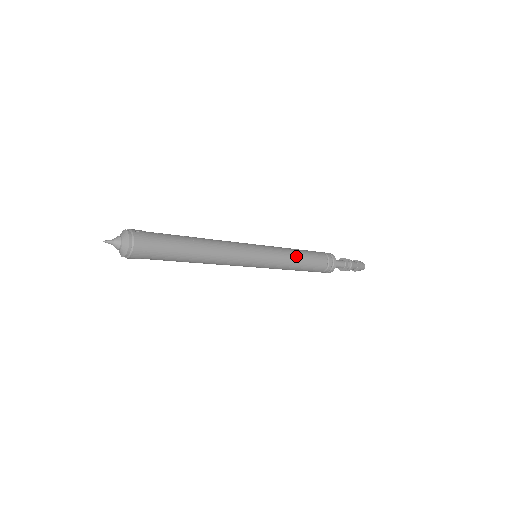
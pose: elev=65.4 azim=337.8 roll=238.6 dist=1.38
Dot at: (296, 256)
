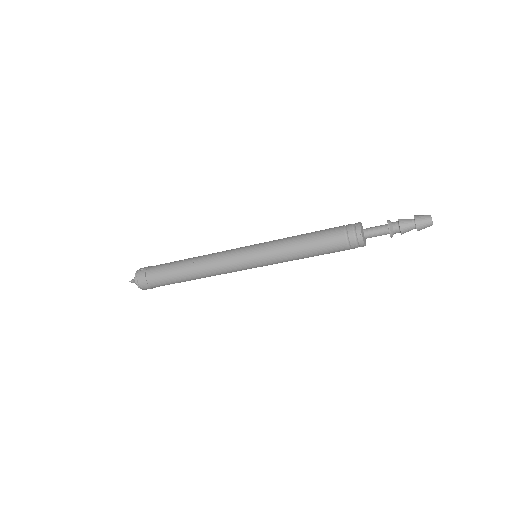
Dot at: (295, 245)
